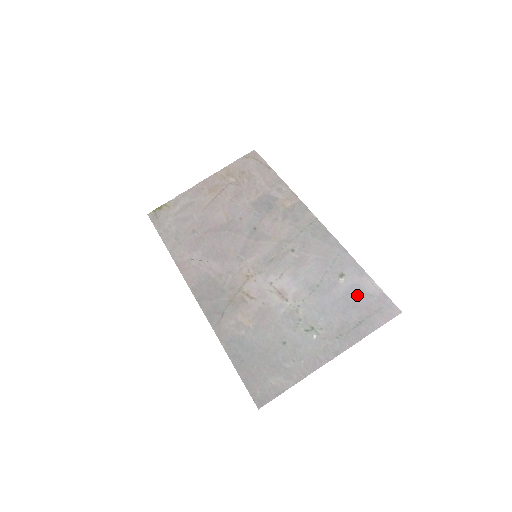
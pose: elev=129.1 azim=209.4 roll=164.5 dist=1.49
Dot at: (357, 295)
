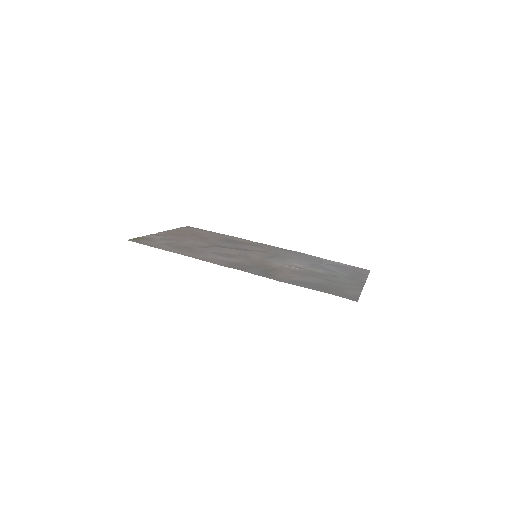
Dot at: (341, 266)
